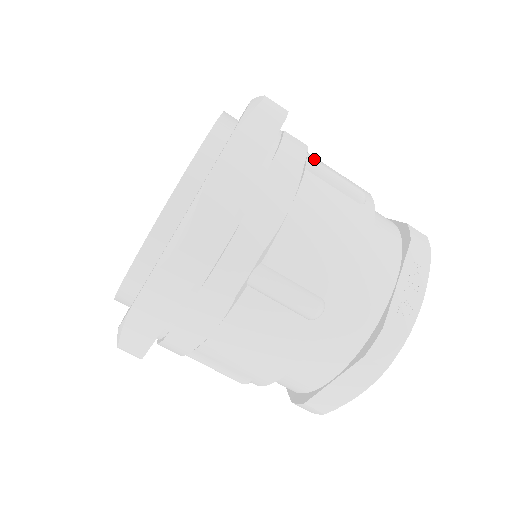
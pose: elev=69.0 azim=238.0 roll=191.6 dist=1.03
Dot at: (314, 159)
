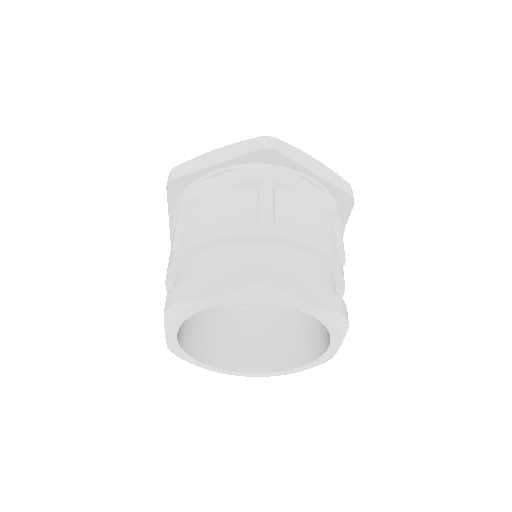
Dot at: occluded
